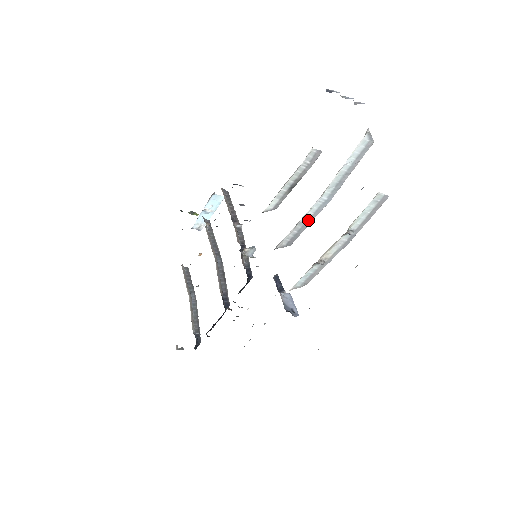
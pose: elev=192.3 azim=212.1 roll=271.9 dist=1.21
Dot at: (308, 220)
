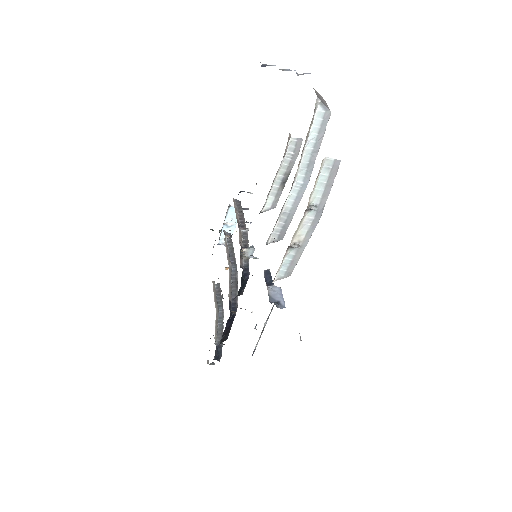
Dot at: (291, 209)
